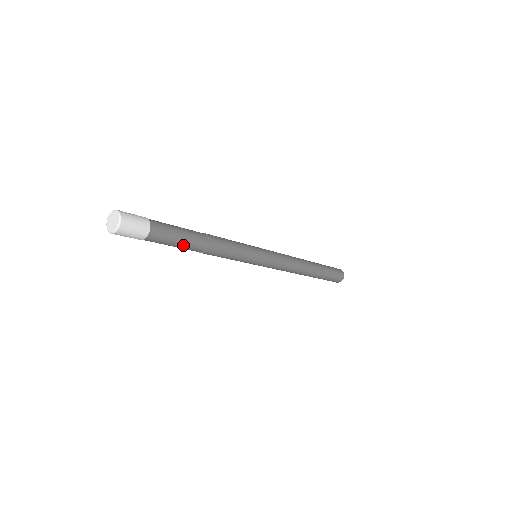
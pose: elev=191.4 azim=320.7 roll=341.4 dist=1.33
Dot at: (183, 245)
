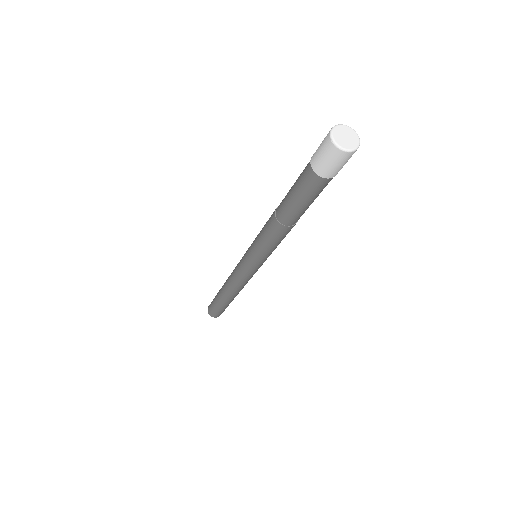
Dot at: (301, 208)
